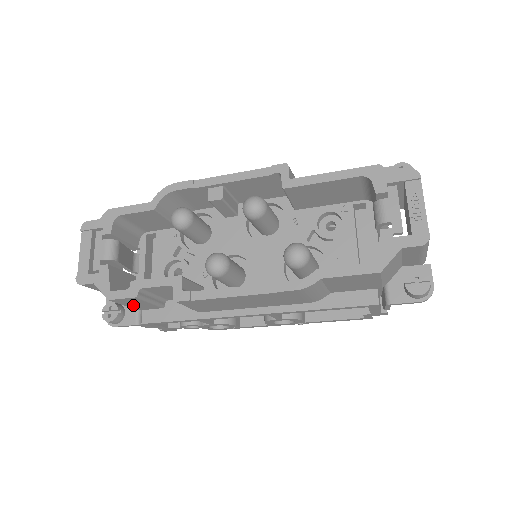
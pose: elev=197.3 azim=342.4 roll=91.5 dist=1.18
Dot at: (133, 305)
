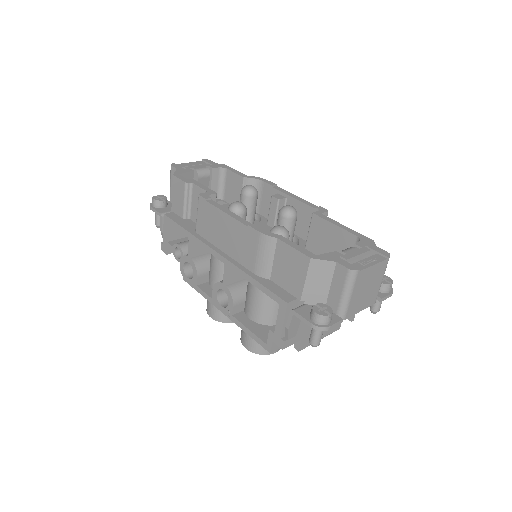
Dot at: (176, 197)
